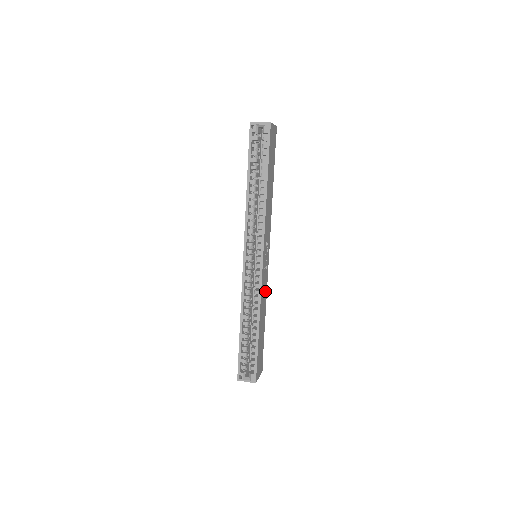
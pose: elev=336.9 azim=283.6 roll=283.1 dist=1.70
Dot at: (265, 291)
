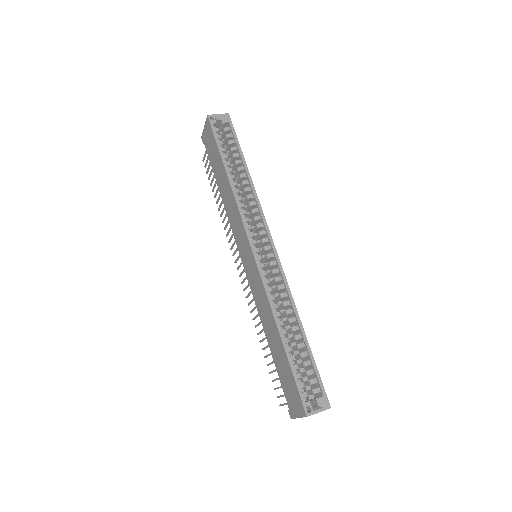
Dot at: occluded
